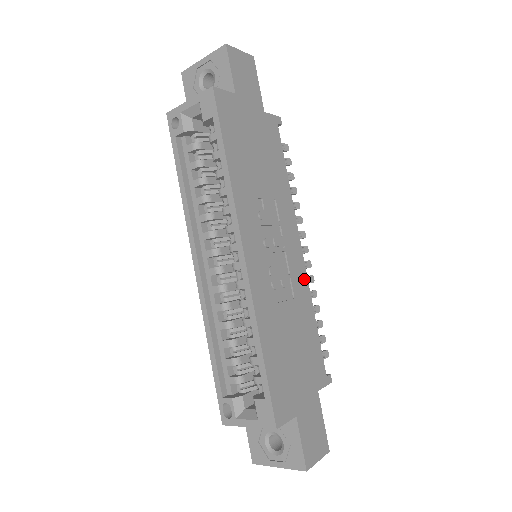
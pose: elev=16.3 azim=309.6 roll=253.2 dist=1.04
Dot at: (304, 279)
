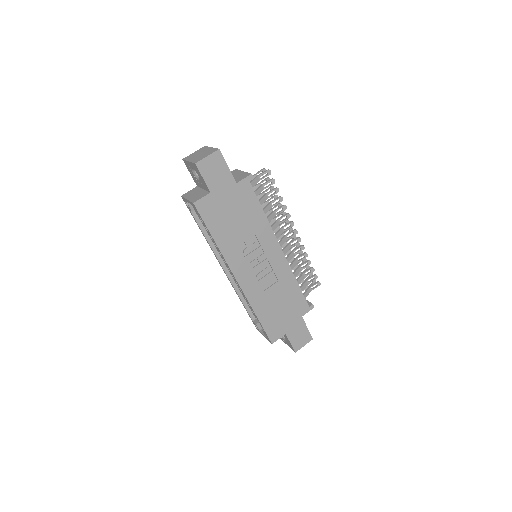
Dot at: (286, 266)
